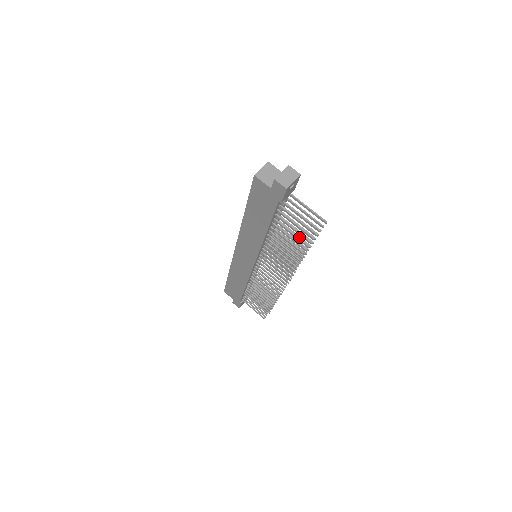
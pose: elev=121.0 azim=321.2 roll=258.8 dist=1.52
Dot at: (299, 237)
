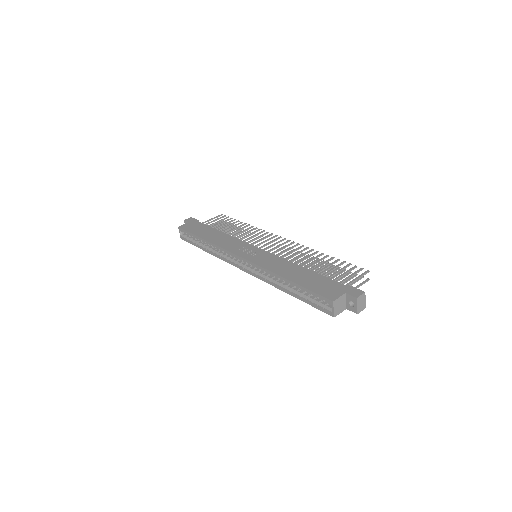
Dot at: occluded
